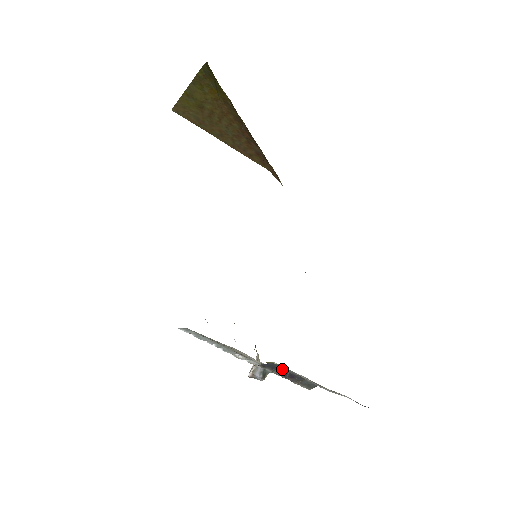
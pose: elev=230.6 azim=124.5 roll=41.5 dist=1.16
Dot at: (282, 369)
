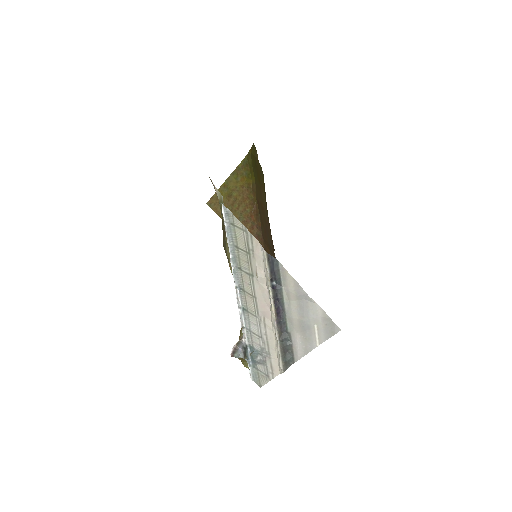
Dot at: (276, 287)
